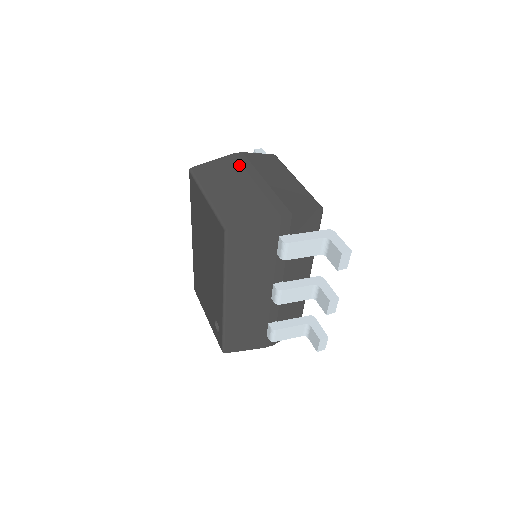
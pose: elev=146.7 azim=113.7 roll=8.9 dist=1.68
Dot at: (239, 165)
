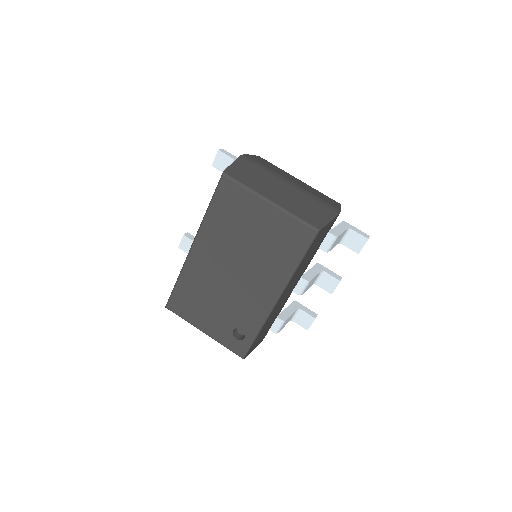
Dot at: (259, 167)
